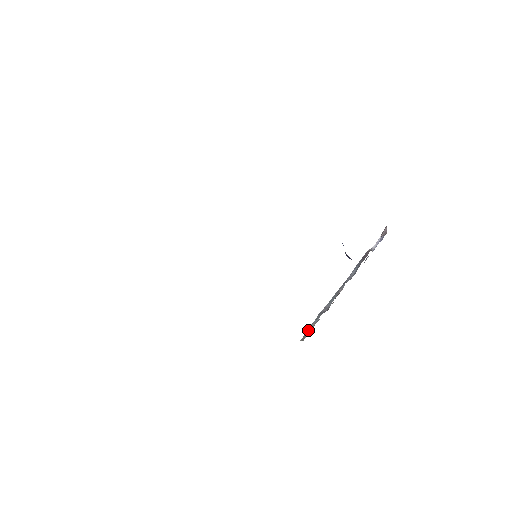
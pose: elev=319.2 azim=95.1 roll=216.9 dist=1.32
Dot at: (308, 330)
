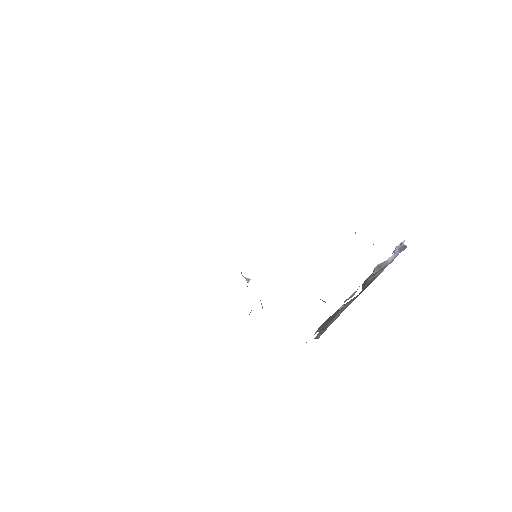
Dot at: (319, 332)
